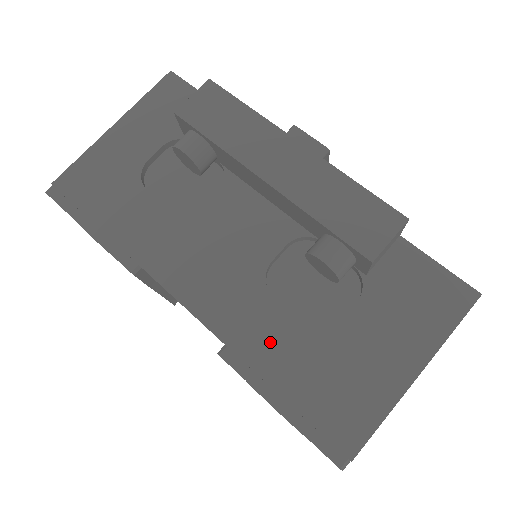
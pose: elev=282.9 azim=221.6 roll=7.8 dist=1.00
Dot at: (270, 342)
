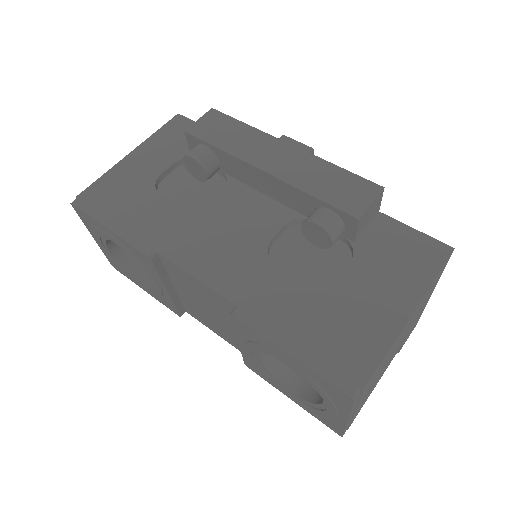
Dot at: (277, 300)
